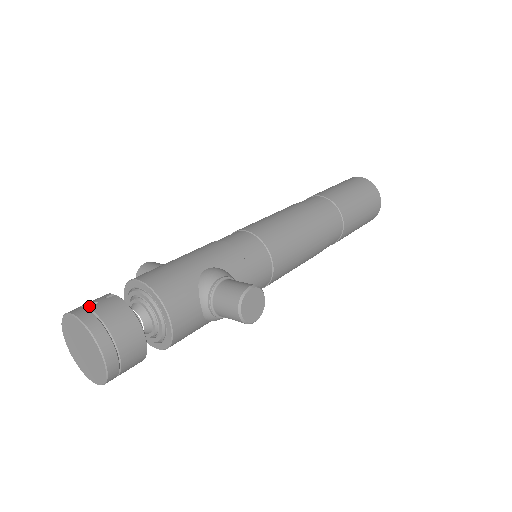
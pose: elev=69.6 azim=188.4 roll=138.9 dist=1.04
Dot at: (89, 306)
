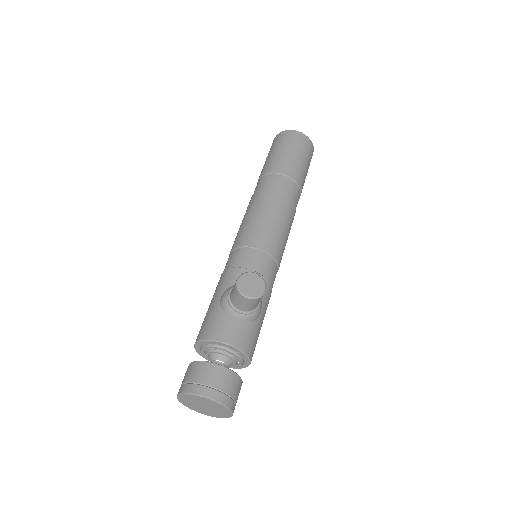
Dot at: occluded
